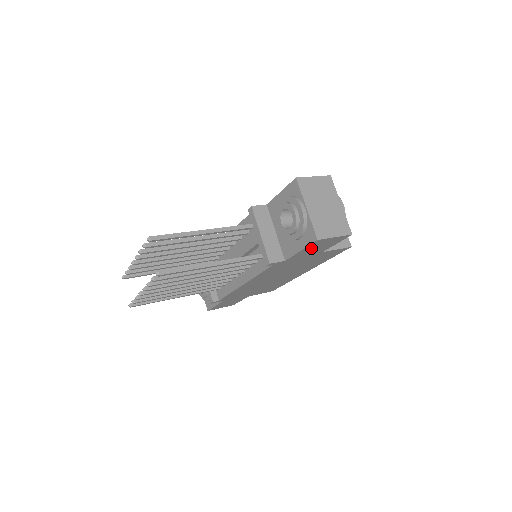
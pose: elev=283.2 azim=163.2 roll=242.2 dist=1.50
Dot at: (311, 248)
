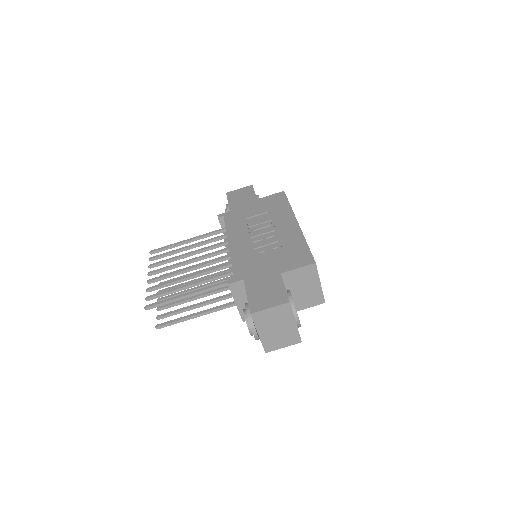
Dot at: occluded
